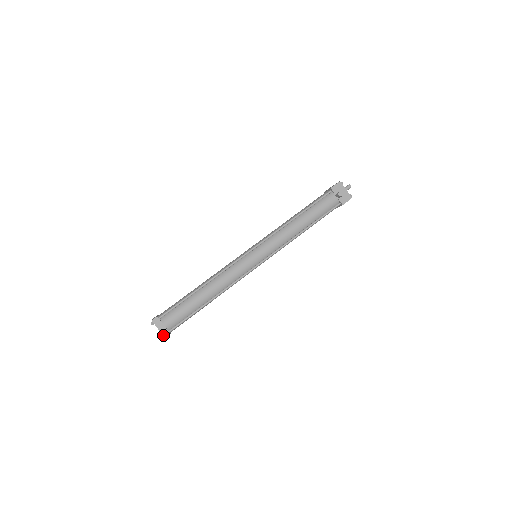
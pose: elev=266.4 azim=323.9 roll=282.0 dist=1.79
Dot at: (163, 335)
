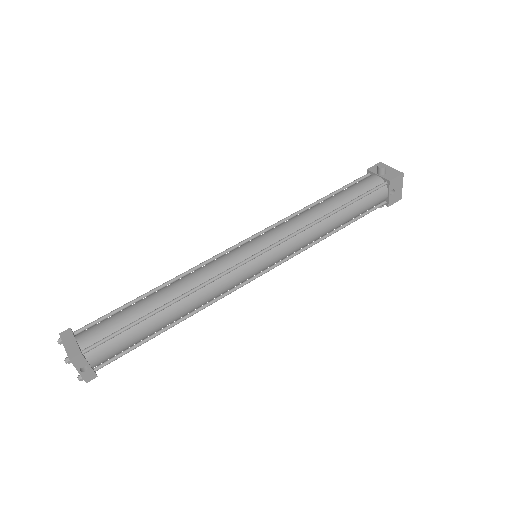
Dot at: (68, 355)
